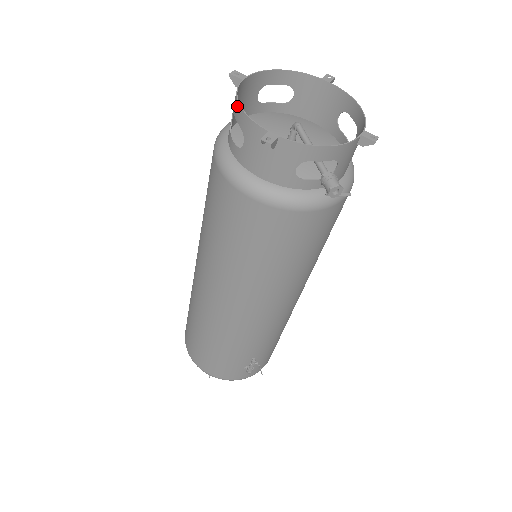
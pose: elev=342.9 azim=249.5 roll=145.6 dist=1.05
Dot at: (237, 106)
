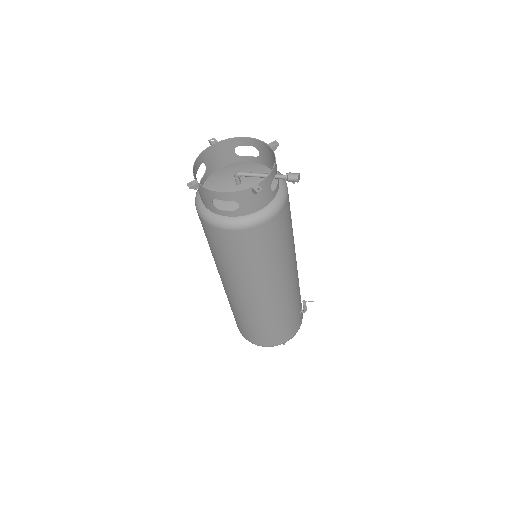
Dot at: (220, 194)
